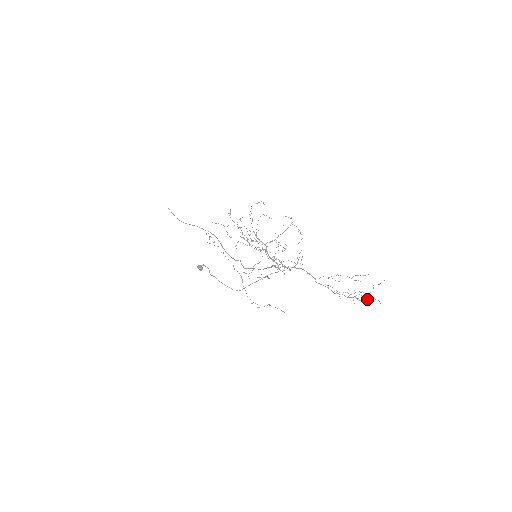
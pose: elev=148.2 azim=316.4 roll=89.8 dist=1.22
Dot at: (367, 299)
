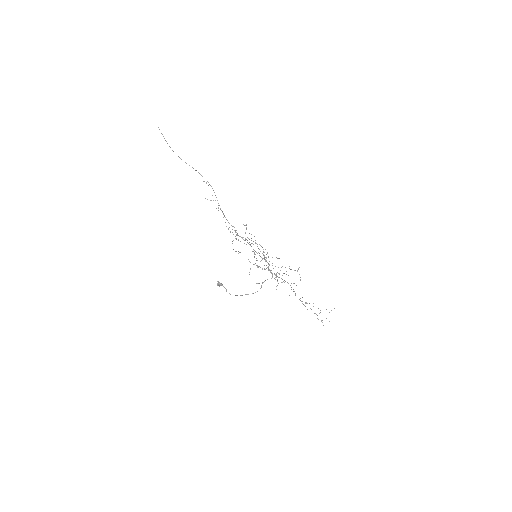
Dot at: occluded
